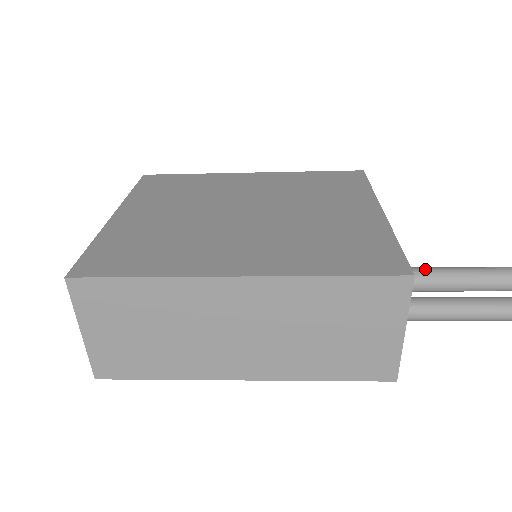
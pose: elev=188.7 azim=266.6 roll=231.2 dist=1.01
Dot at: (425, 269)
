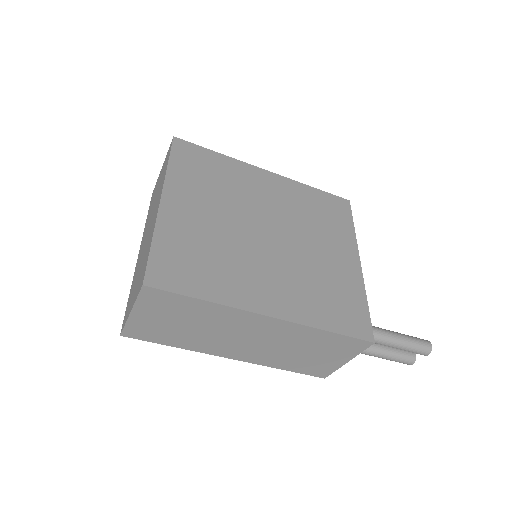
Dot at: (378, 331)
